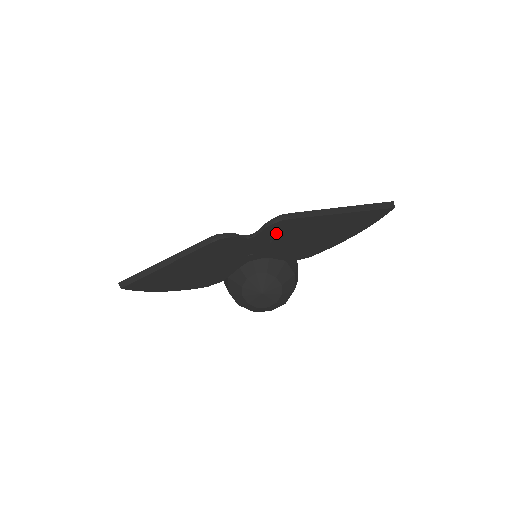
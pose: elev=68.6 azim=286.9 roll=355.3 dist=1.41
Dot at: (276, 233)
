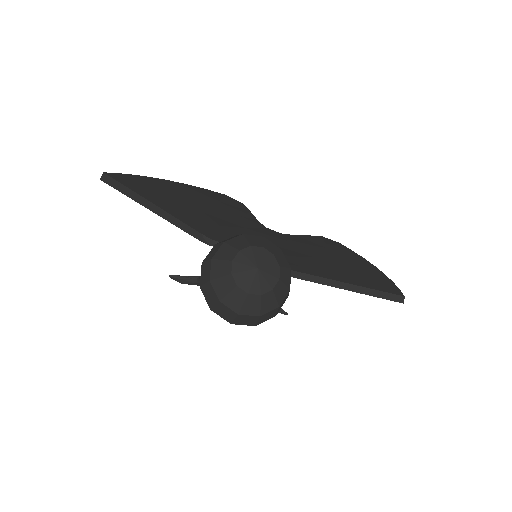
Dot at: occluded
